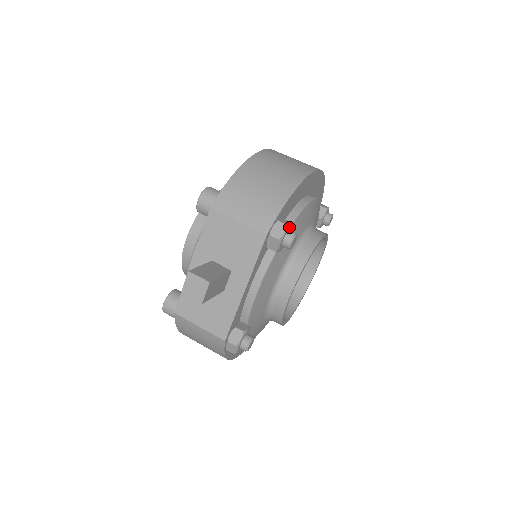
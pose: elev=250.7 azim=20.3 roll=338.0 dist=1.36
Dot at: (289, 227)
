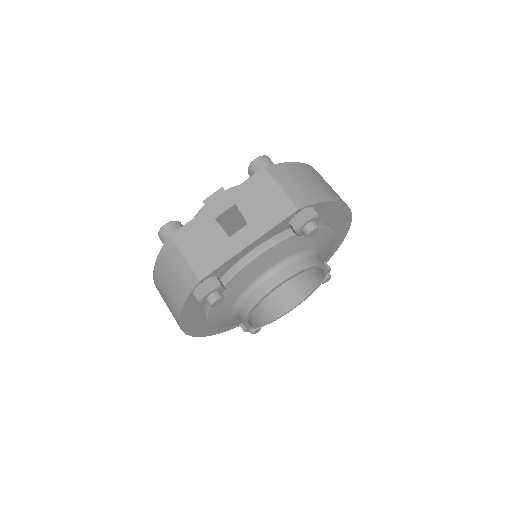
Dot at: (317, 218)
